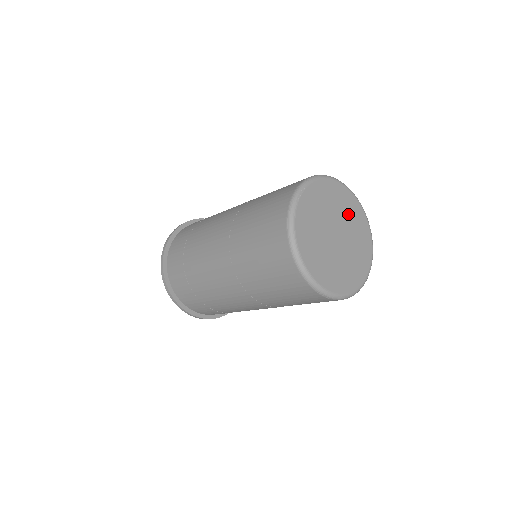
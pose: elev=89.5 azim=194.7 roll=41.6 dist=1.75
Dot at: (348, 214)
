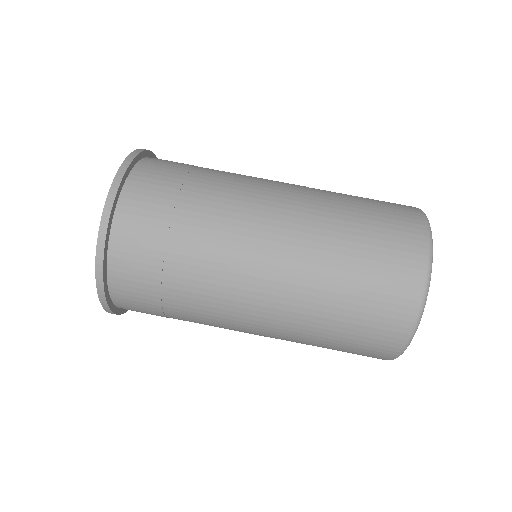
Dot at: occluded
